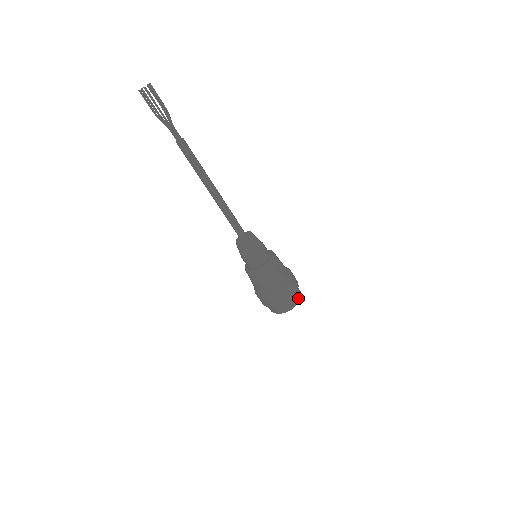
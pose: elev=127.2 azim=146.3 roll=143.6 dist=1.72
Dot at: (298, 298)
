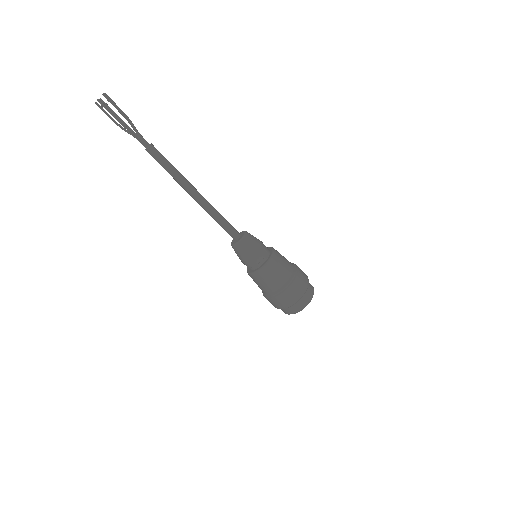
Dot at: (310, 284)
